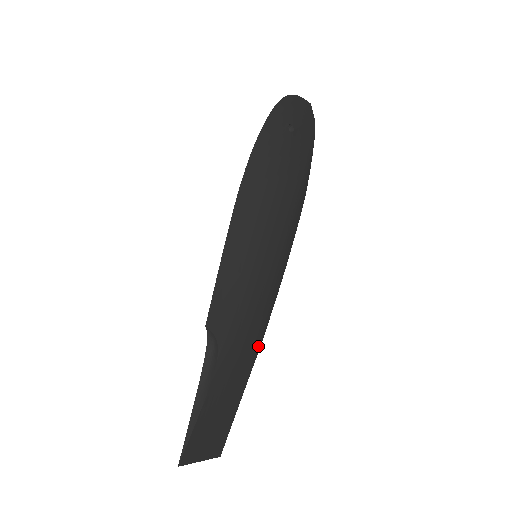
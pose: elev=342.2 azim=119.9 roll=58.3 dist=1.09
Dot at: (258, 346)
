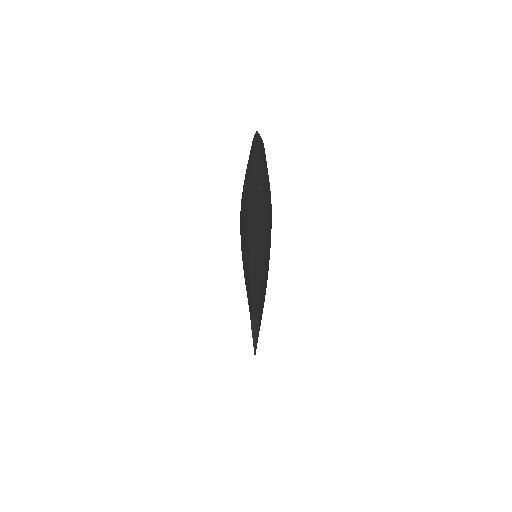
Dot at: occluded
